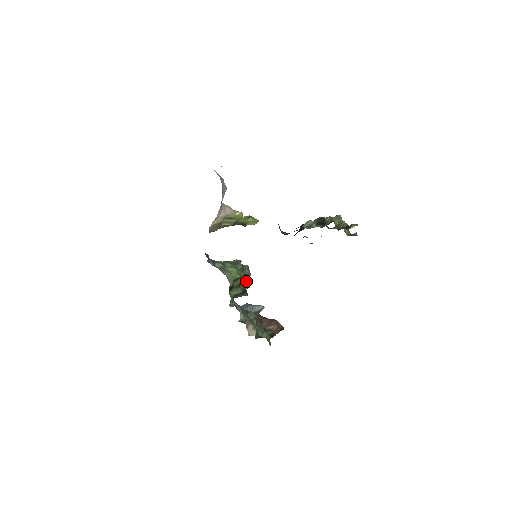
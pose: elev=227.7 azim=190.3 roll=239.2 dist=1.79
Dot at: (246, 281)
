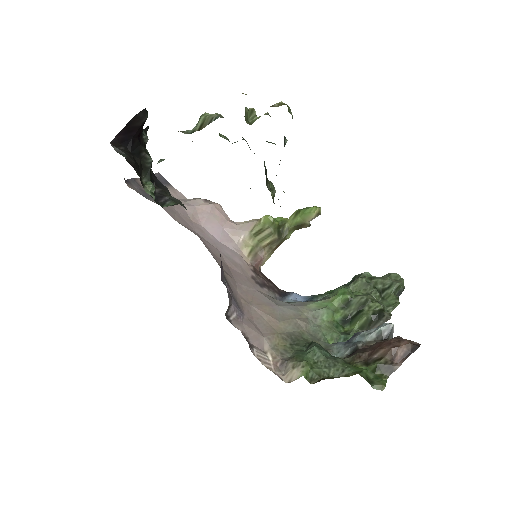
Dot at: (391, 298)
